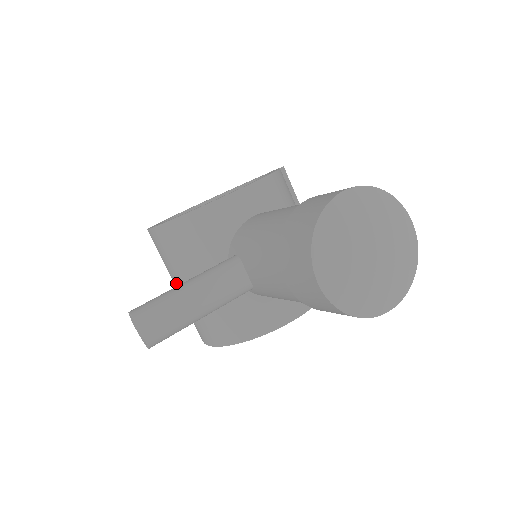
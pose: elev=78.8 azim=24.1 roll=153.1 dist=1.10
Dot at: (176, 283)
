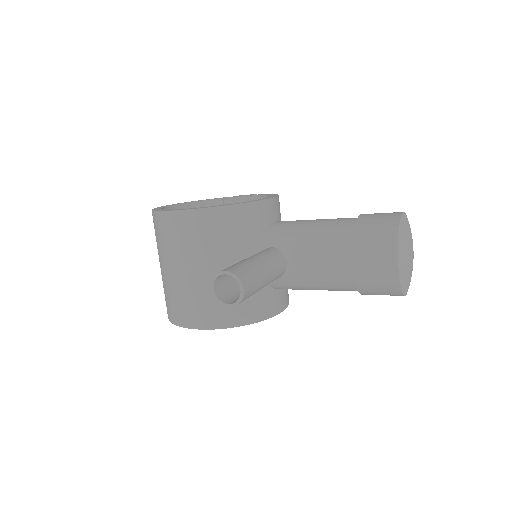
Dot at: (188, 266)
